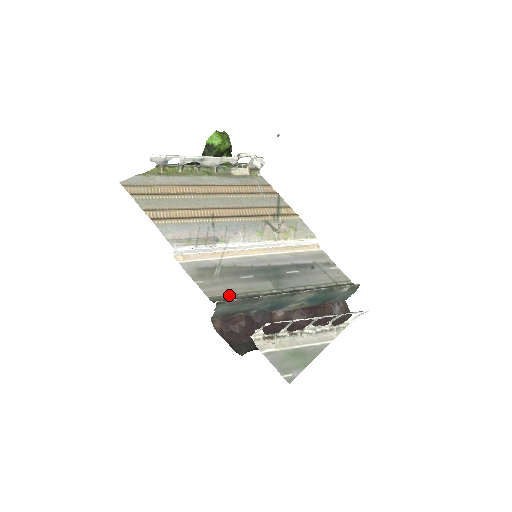
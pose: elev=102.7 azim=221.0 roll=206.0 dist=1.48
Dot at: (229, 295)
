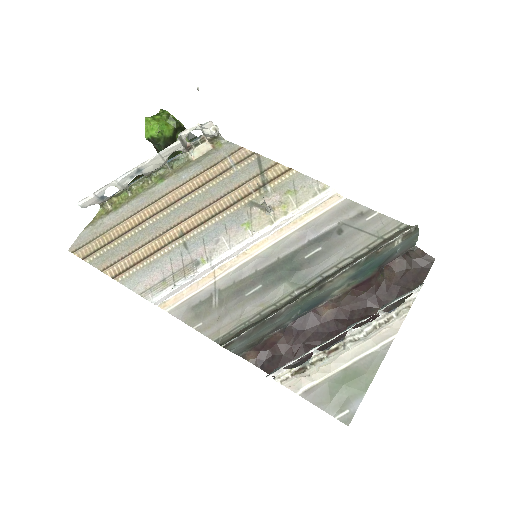
Dot at: (238, 326)
